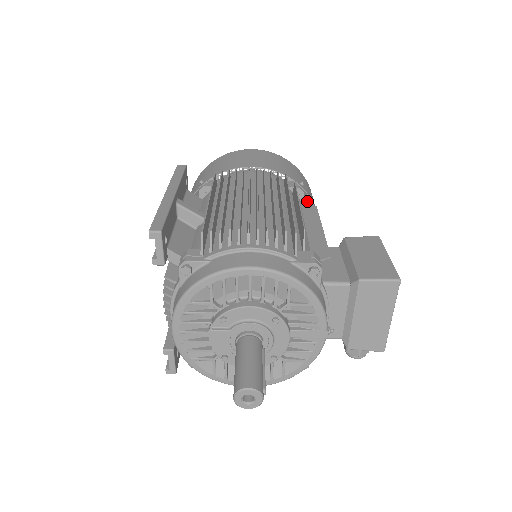
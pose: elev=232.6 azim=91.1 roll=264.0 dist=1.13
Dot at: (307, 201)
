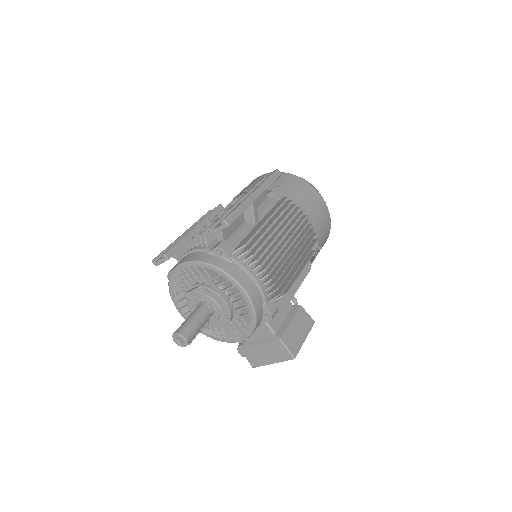
Dot at: occluded
